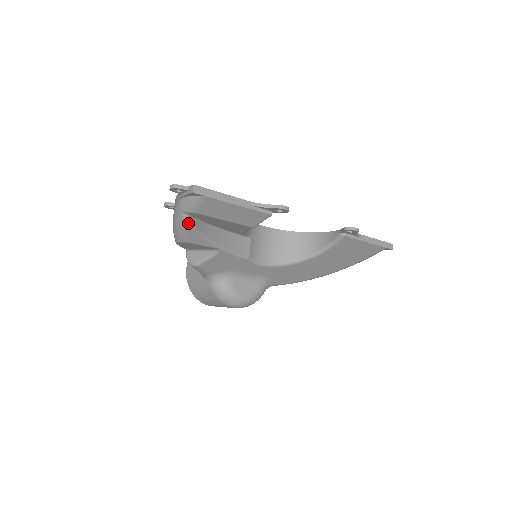
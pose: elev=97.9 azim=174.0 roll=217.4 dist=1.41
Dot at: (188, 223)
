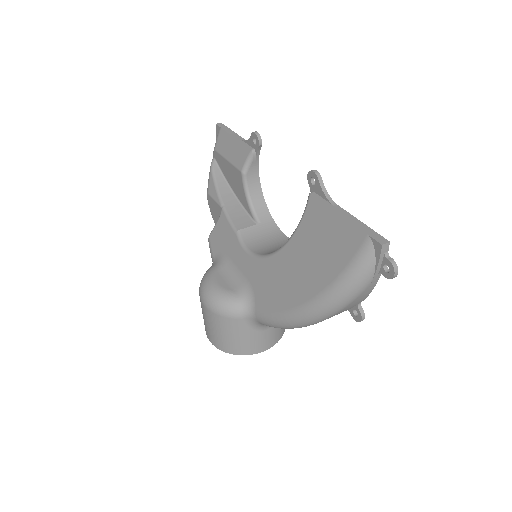
Dot at: (211, 166)
